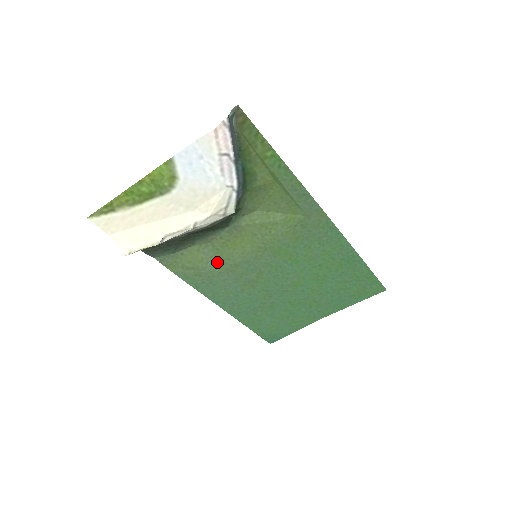
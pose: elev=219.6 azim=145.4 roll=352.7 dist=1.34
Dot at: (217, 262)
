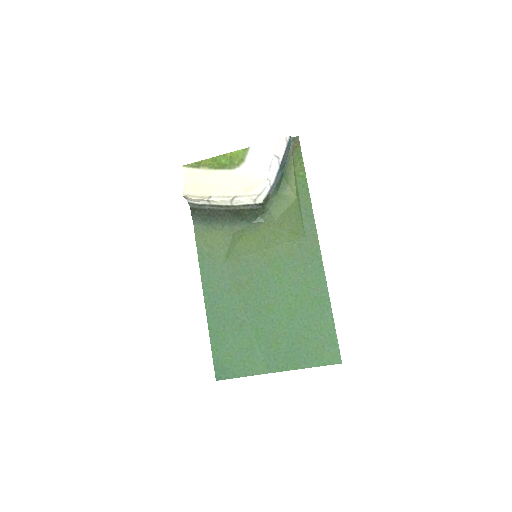
Dot at: (228, 252)
